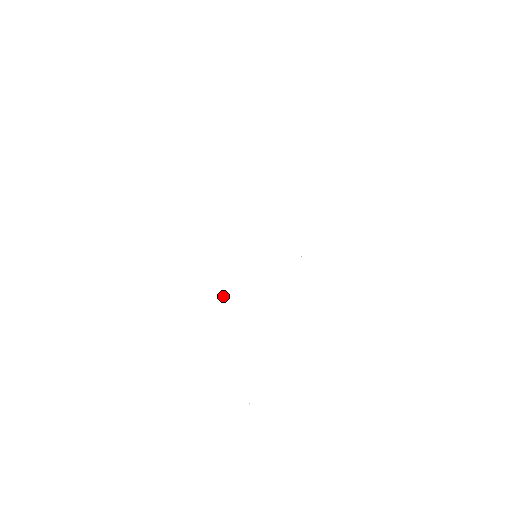
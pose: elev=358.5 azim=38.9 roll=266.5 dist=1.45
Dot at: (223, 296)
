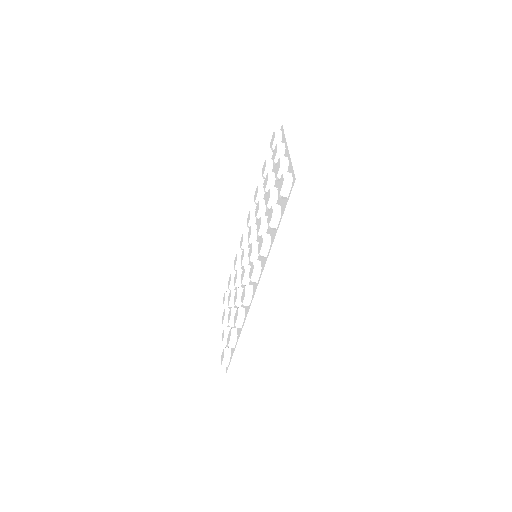
Dot at: occluded
